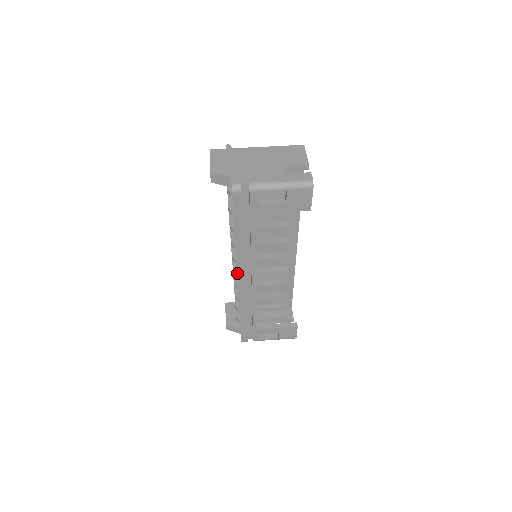
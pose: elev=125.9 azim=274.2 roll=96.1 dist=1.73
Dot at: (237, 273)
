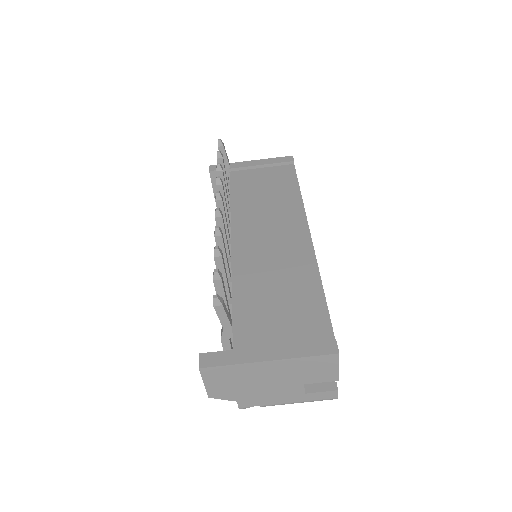
Dot at: occluded
